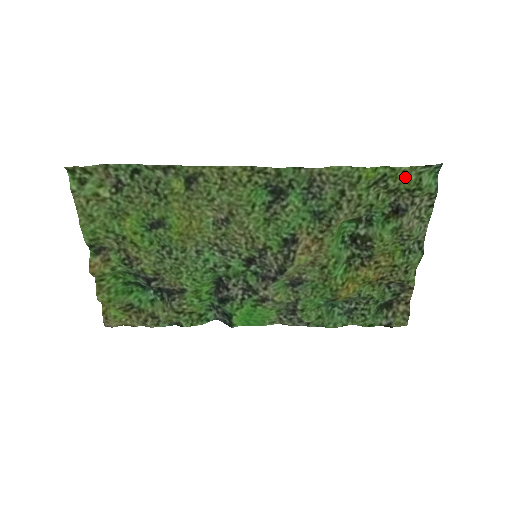
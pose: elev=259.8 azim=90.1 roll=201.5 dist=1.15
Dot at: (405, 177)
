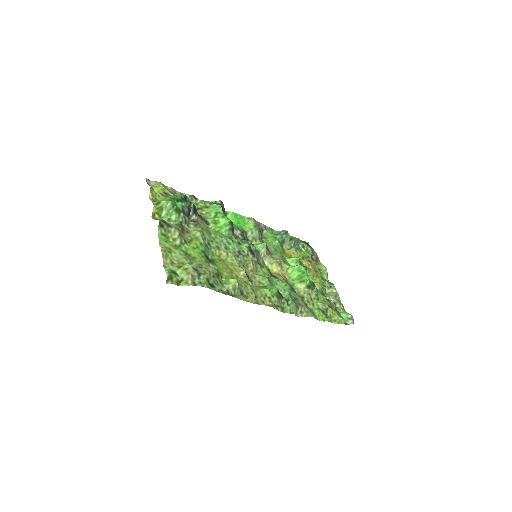
Dot at: (335, 317)
